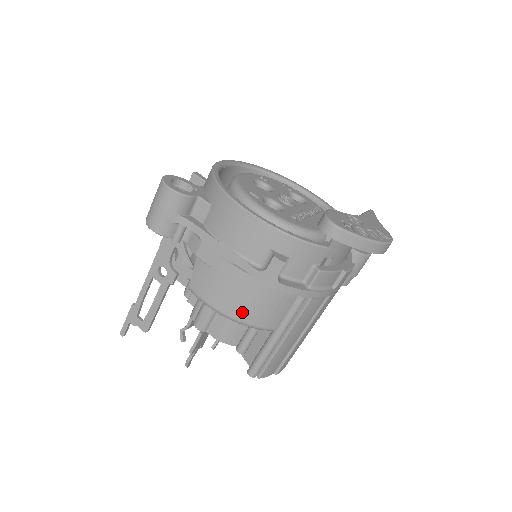
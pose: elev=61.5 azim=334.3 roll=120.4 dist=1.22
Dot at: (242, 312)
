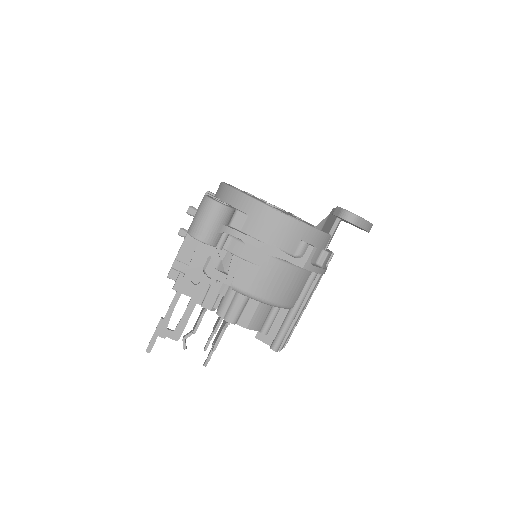
Dot at: (279, 295)
